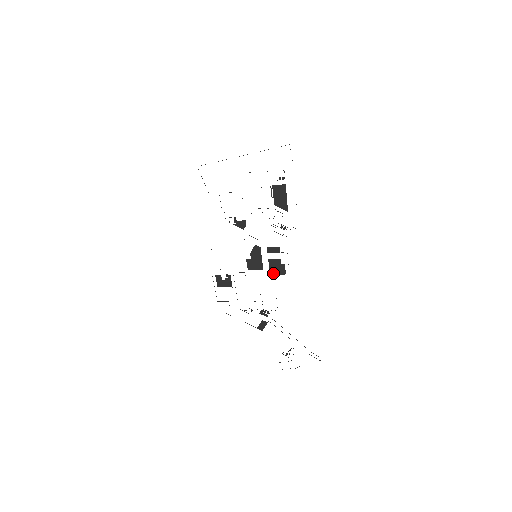
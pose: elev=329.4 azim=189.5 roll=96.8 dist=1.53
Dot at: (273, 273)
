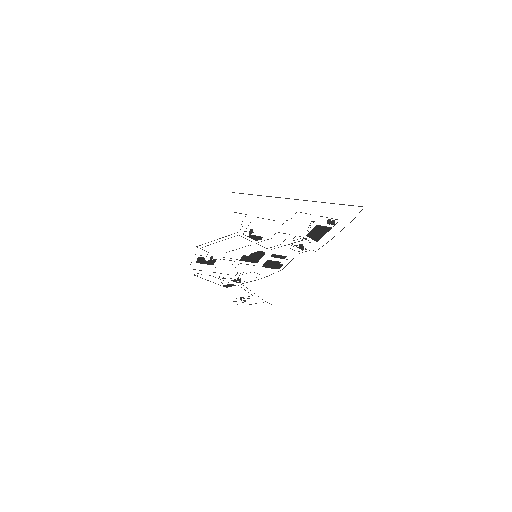
Dot at: (266, 266)
